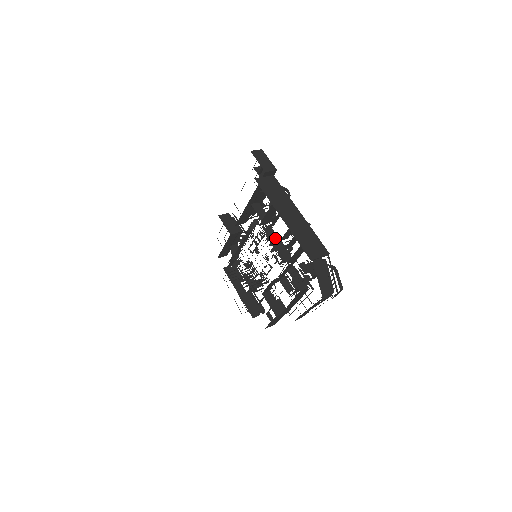
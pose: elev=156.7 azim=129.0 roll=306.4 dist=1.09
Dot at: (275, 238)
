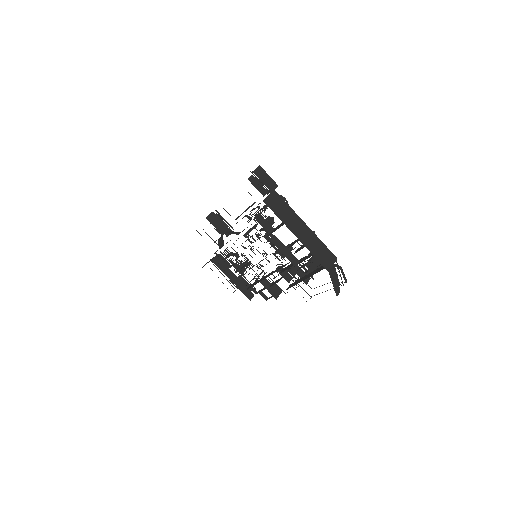
Dot at: (281, 245)
